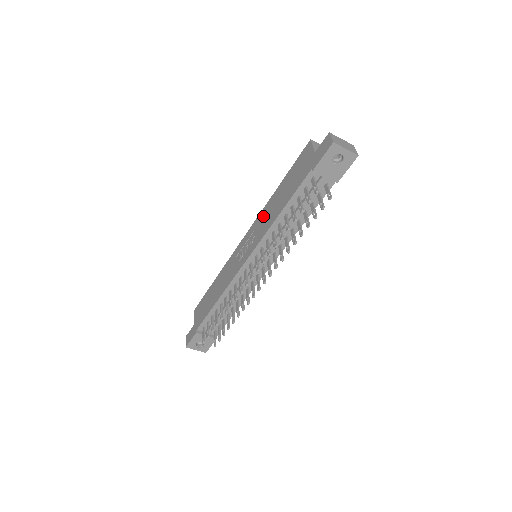
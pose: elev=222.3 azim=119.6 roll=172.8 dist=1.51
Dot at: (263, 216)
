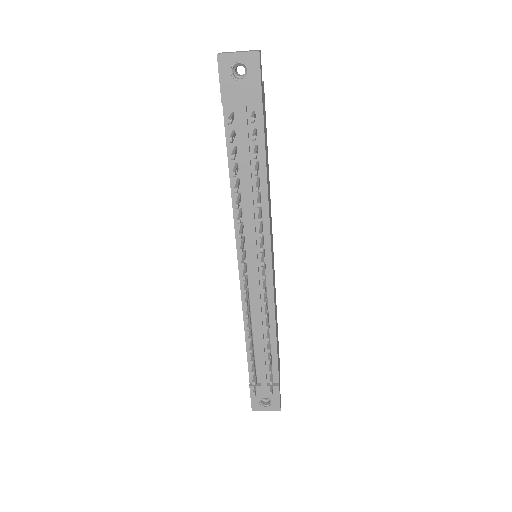
Dot at: occluded
